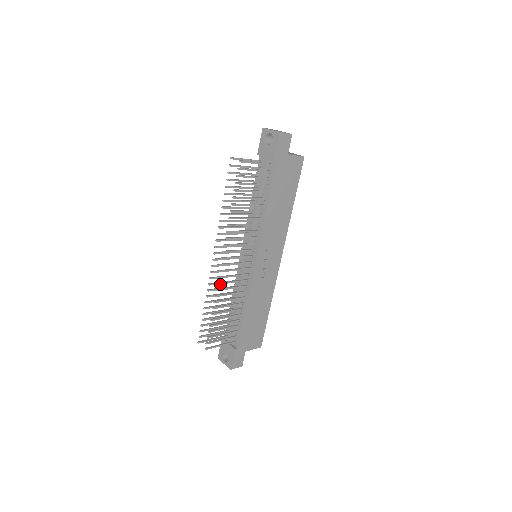
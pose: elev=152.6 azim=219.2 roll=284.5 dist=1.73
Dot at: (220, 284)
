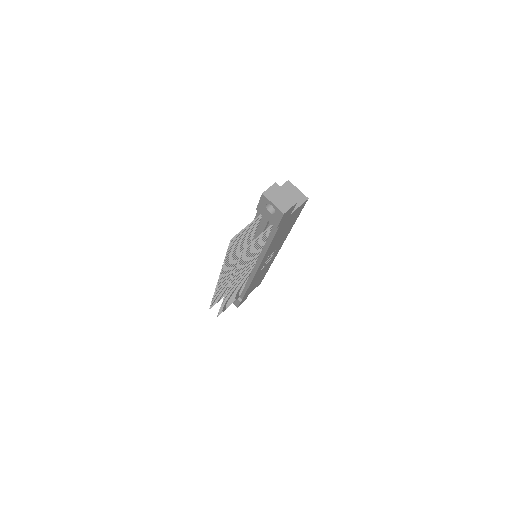
Dot at: occluded
